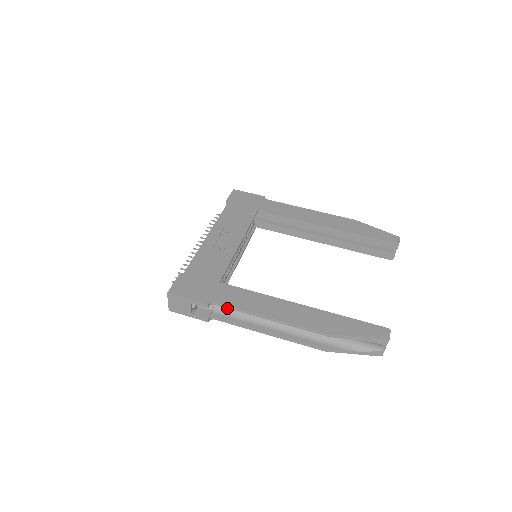
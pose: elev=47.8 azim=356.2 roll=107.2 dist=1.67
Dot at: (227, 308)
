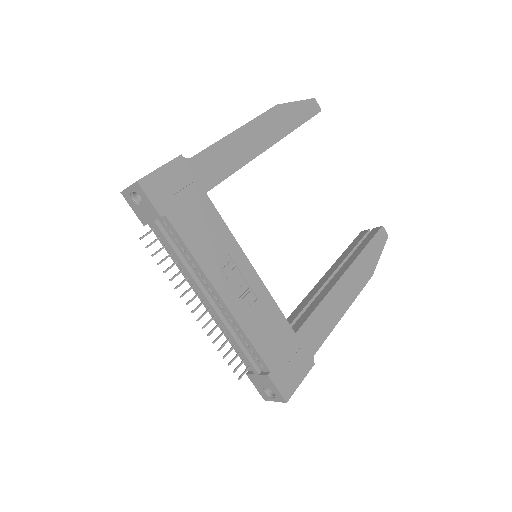
Dot at: occluded
